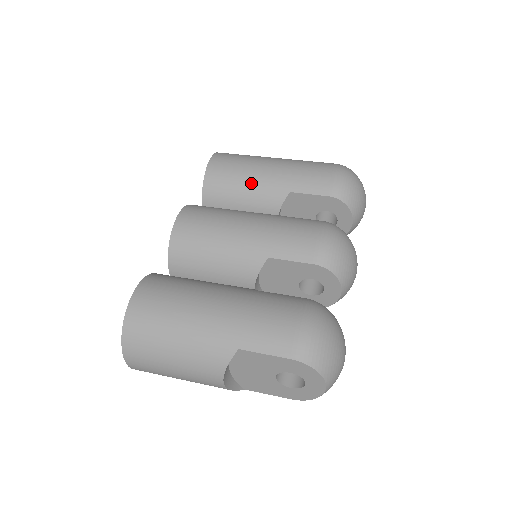
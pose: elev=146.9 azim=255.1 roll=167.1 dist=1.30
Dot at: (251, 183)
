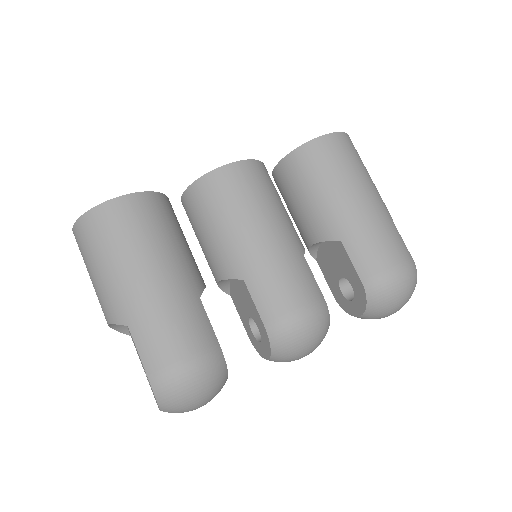
Dot at: (325, 196)
